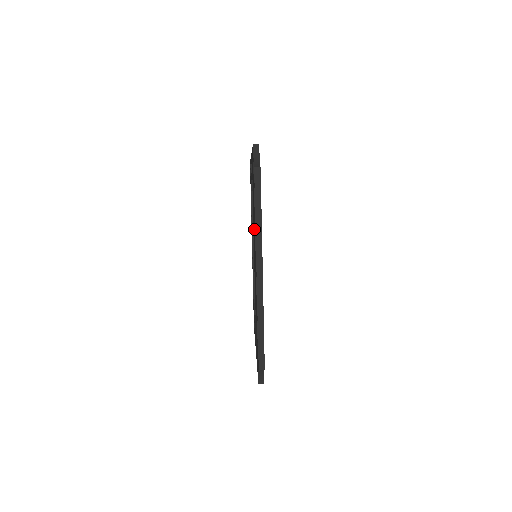
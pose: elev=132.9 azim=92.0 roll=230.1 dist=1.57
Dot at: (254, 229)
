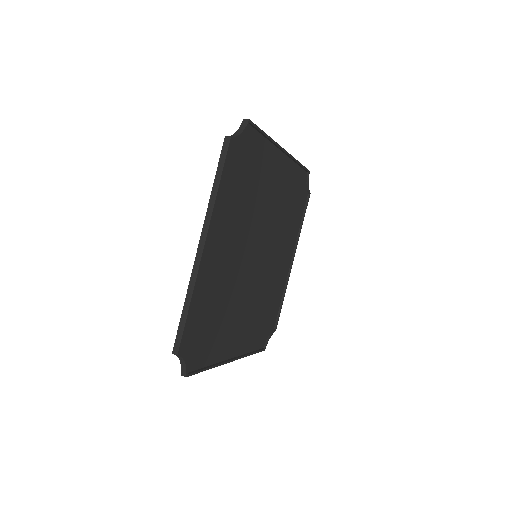
Dot at: (272, 232)
